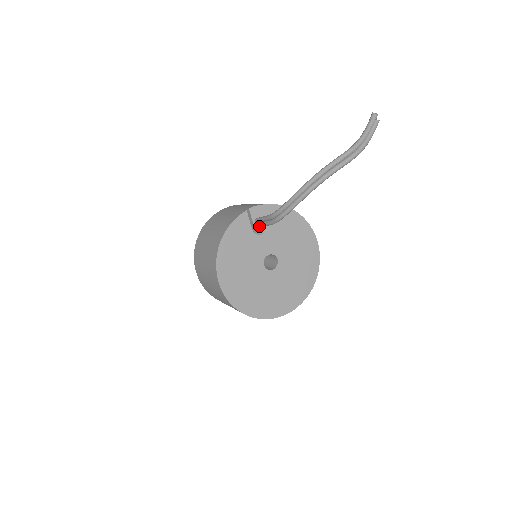
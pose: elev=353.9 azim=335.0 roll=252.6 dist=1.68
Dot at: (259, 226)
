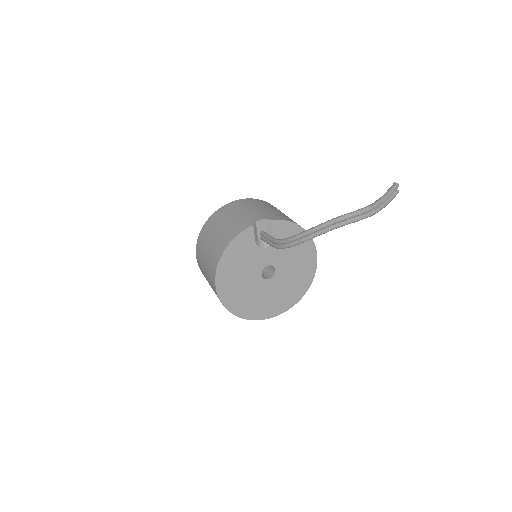
Dot at: (263, 240)
